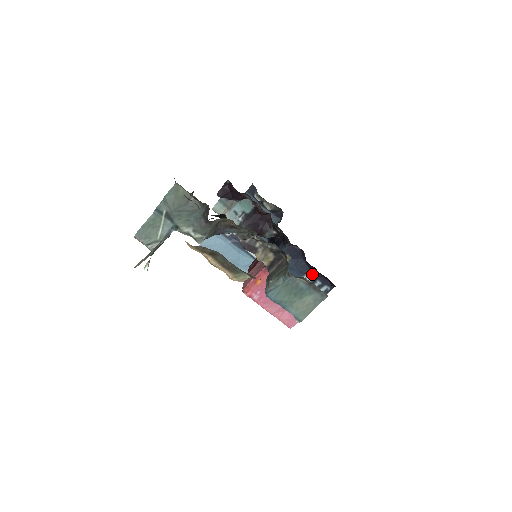
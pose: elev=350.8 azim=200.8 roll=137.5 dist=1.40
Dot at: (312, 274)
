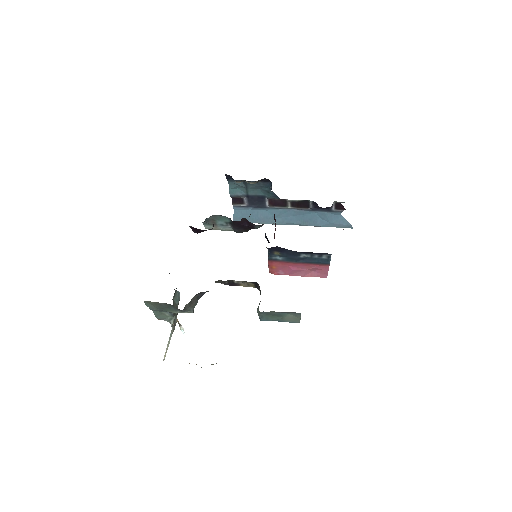
Dot at: (305, 254)
